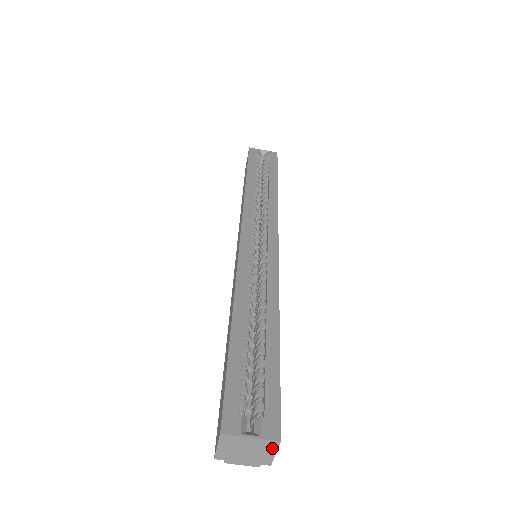
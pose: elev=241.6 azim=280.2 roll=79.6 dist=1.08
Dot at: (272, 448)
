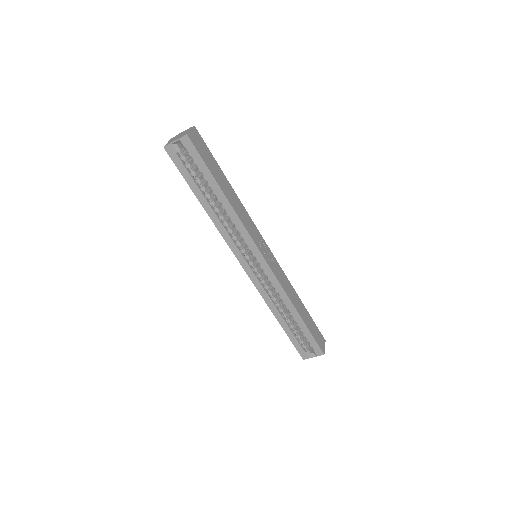
Dot at: (323, 351)
